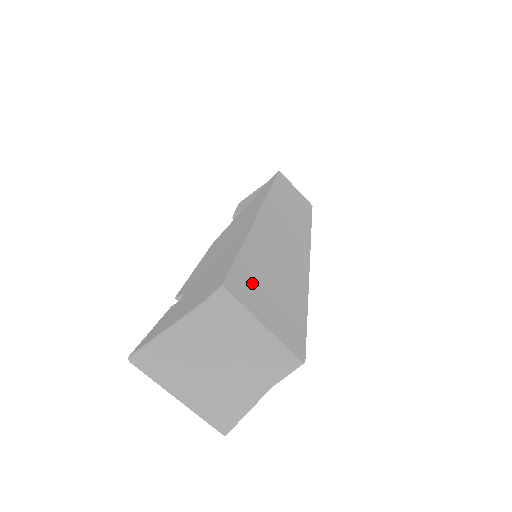
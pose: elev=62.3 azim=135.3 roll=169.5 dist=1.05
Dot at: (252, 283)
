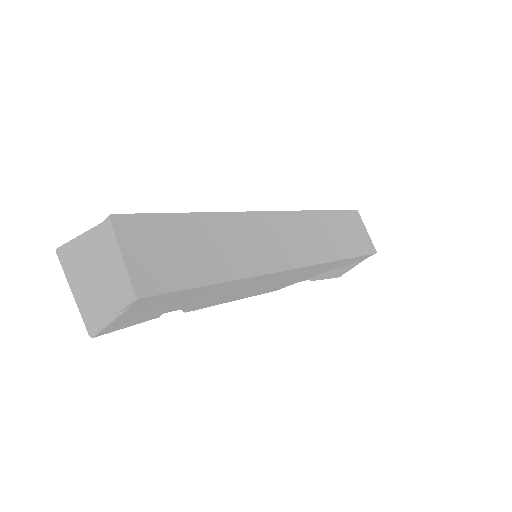
Dot at: (152, 233)
